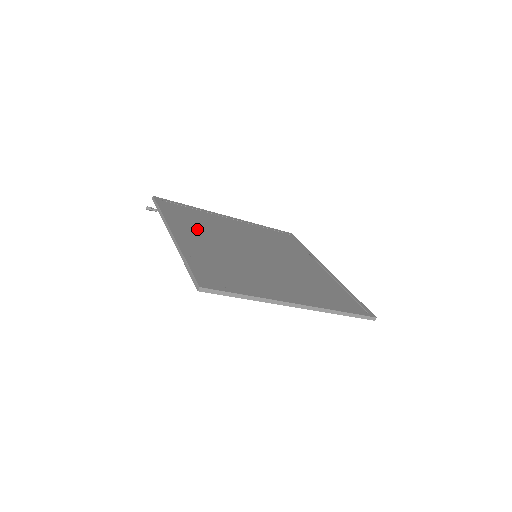
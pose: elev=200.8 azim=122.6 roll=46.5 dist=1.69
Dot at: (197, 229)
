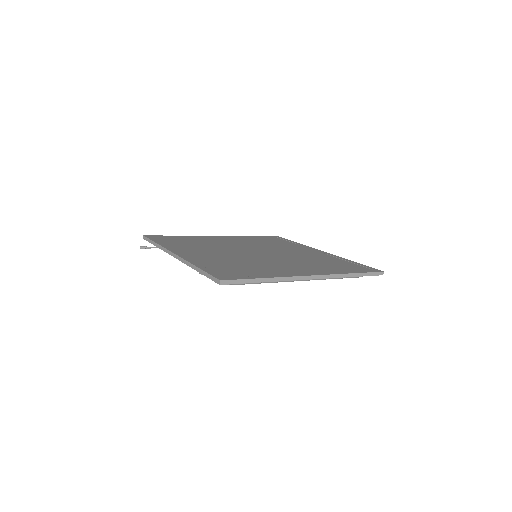
Dot at: (195, 248)
